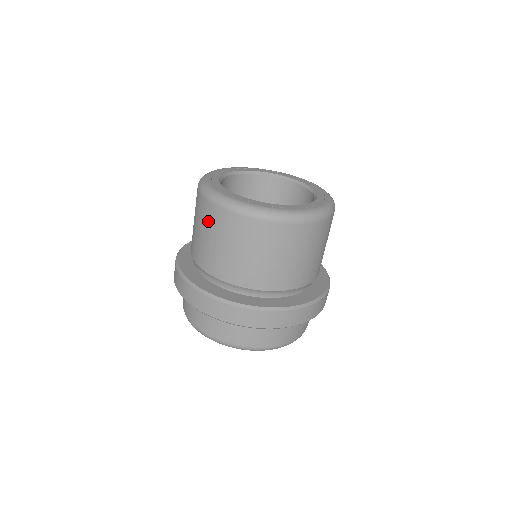
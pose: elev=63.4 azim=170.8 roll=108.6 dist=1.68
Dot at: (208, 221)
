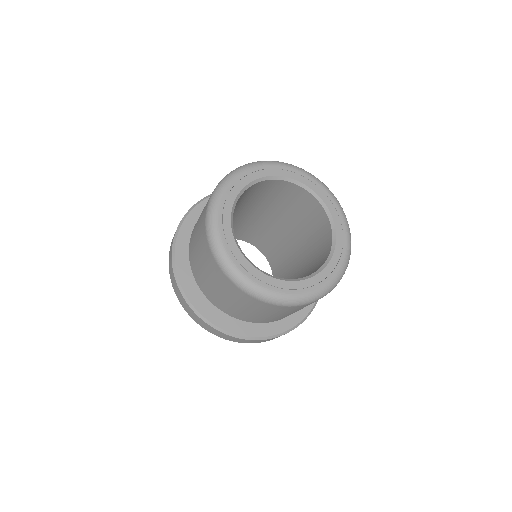
Dot at: (237, 298)
